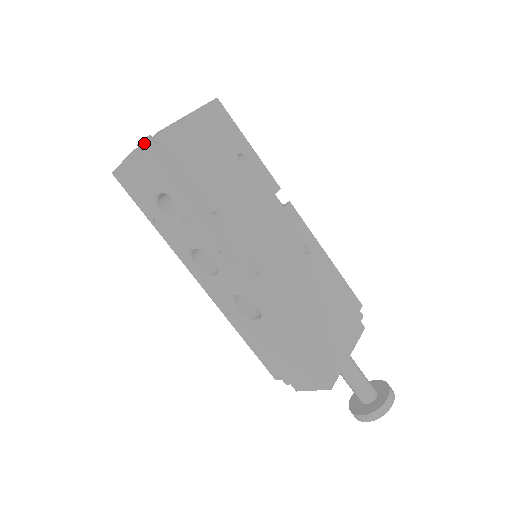
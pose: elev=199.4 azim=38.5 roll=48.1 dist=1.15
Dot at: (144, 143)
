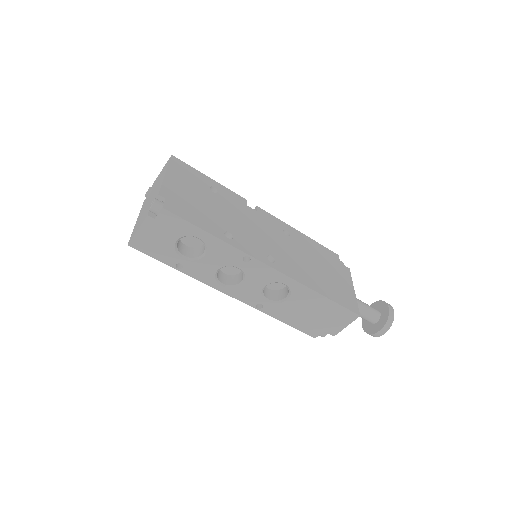
Dot at: (155, 206)
